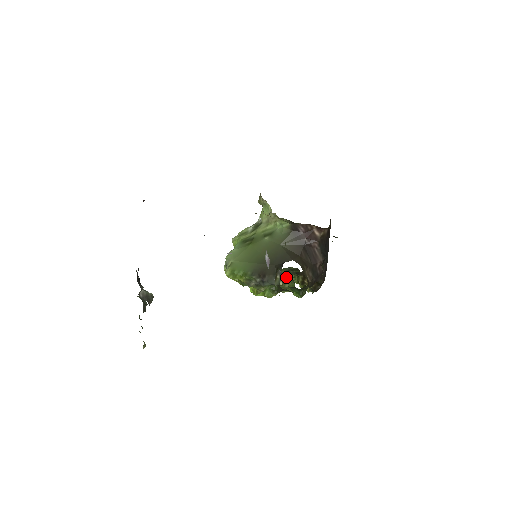
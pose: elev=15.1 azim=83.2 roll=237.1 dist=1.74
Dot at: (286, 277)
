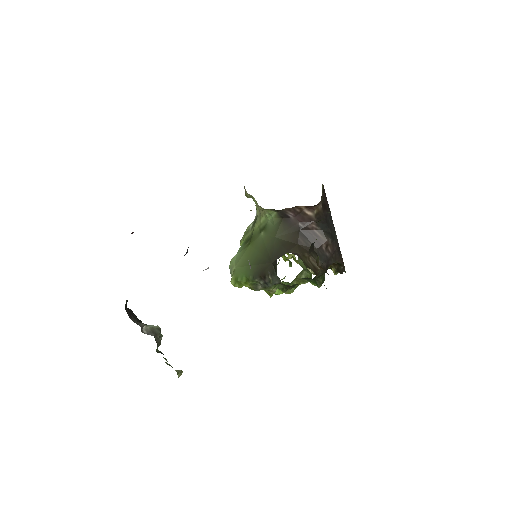
Dot at: occluded
